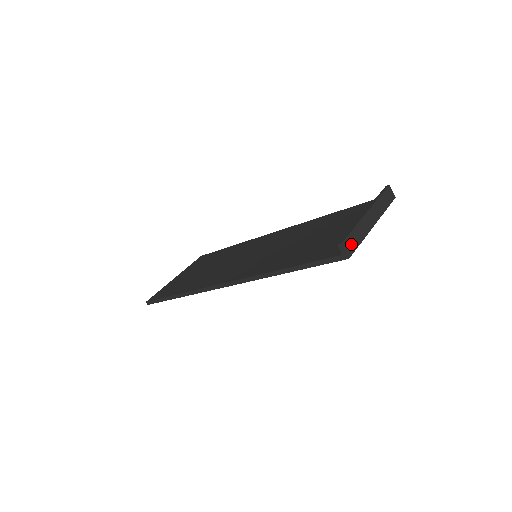
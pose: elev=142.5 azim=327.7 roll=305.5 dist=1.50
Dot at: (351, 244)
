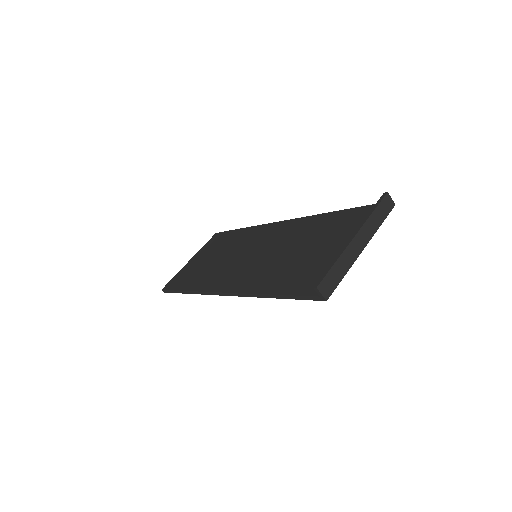
Dot at: (330, 283)
